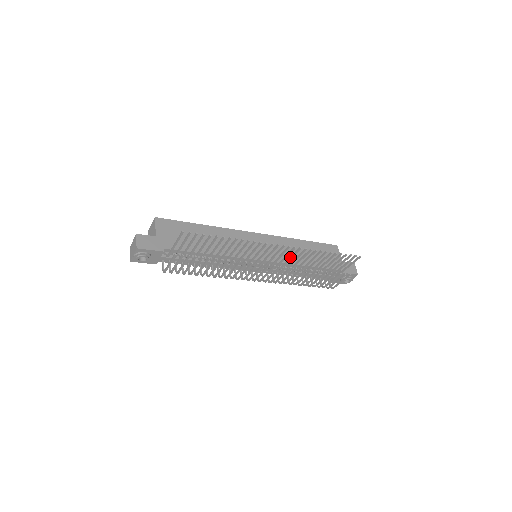
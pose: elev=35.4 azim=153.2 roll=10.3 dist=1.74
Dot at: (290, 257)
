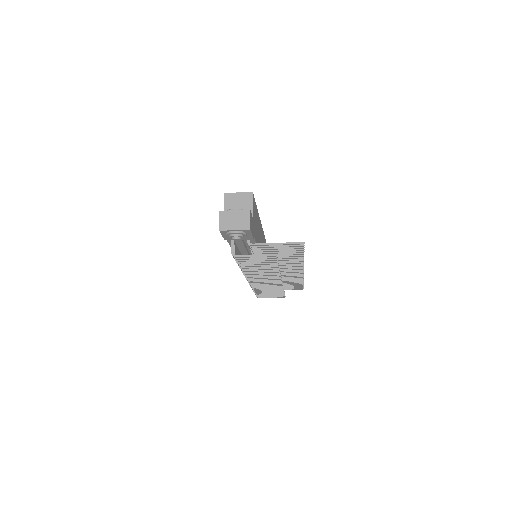
Dot at: (286, 275)
